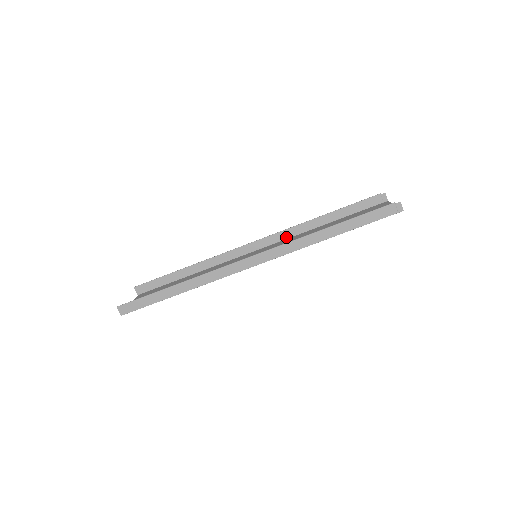
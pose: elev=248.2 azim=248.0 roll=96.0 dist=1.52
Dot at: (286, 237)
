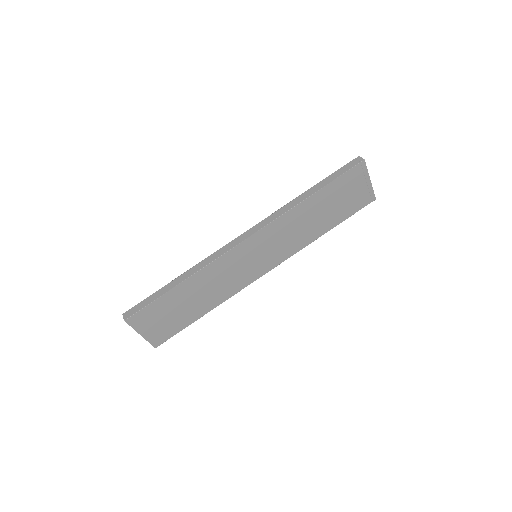
Dot at: (291, 255)
